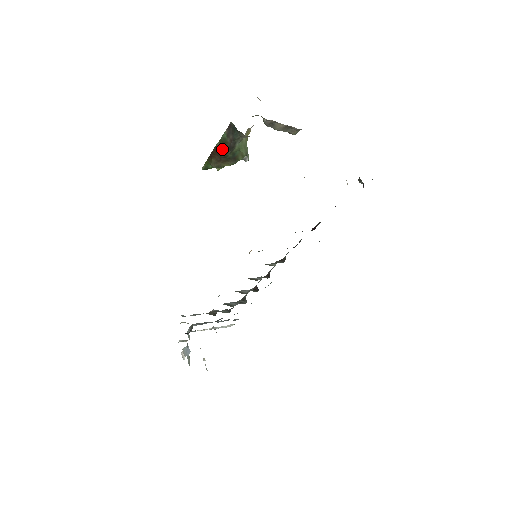
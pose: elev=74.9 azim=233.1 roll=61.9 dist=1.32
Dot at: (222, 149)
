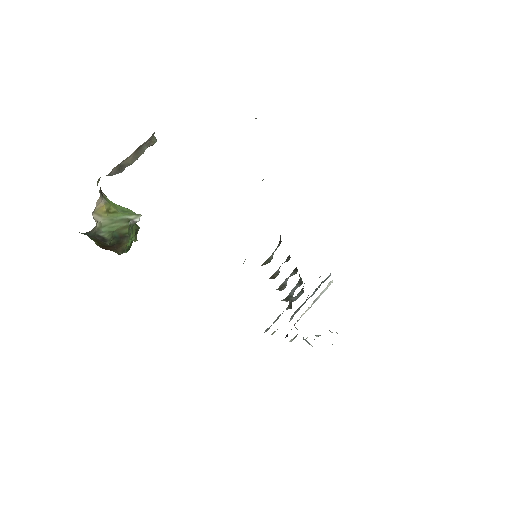
Dot at: (102, 244)
